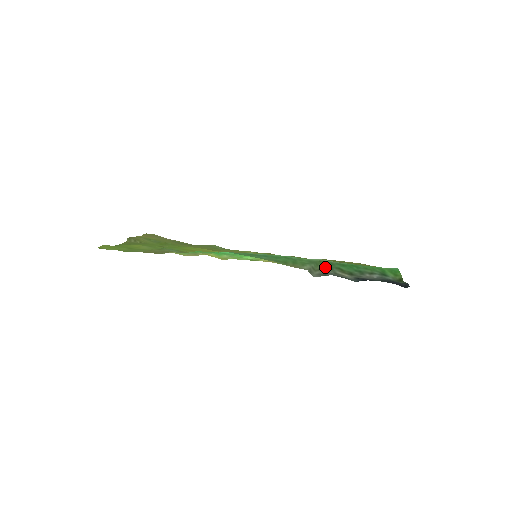
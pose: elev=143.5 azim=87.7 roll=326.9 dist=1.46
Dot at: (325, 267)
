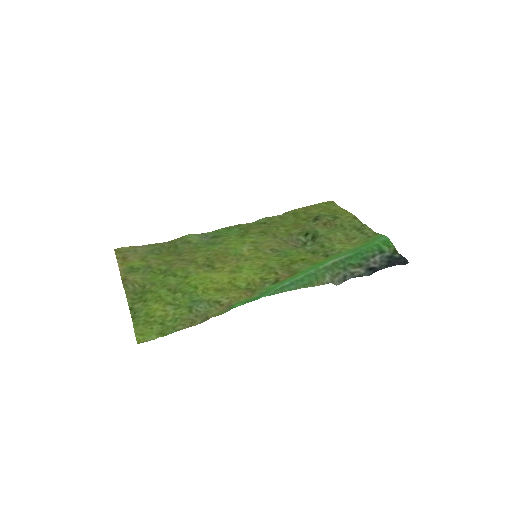
Dot at: (341, 270)
